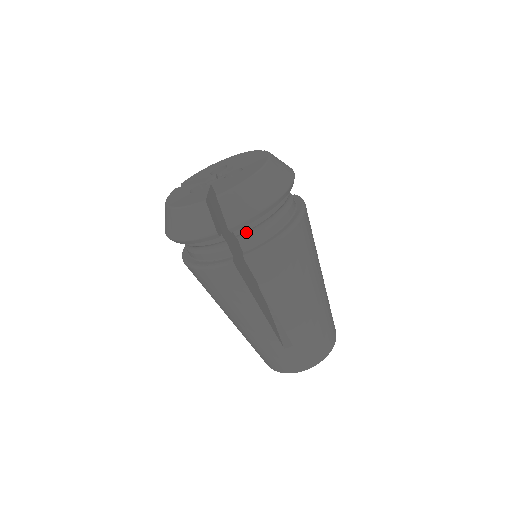
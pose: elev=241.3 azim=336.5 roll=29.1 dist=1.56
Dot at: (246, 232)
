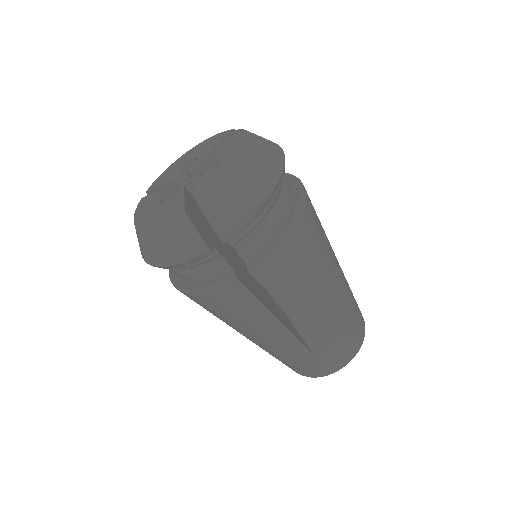
Dot at: (243, 238)
